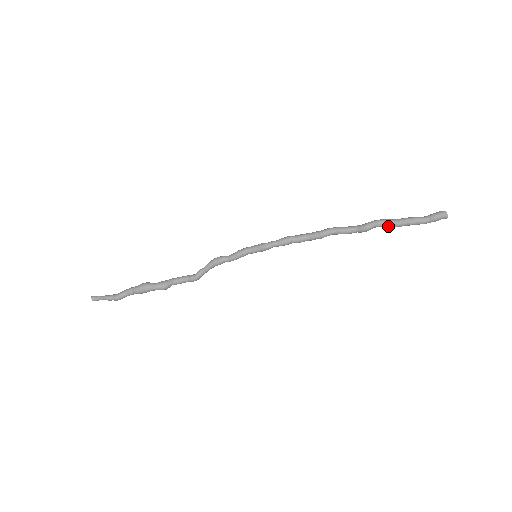
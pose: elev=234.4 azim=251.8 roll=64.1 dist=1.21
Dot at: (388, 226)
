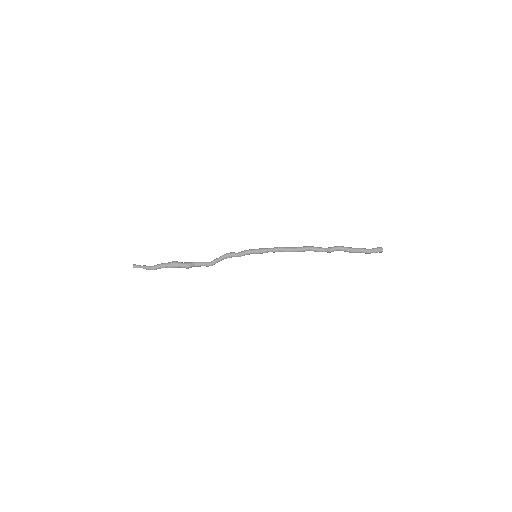
Dot at: (345, 251)
